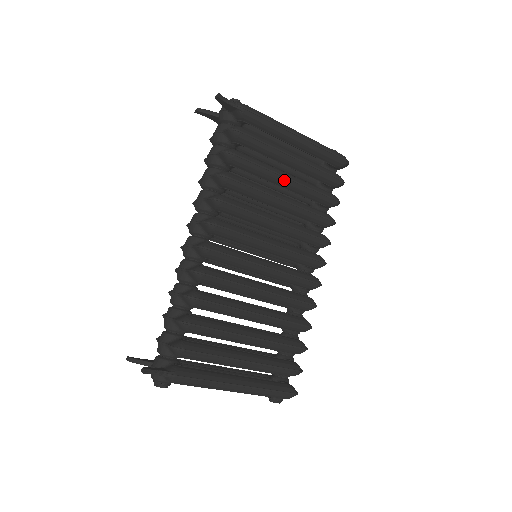
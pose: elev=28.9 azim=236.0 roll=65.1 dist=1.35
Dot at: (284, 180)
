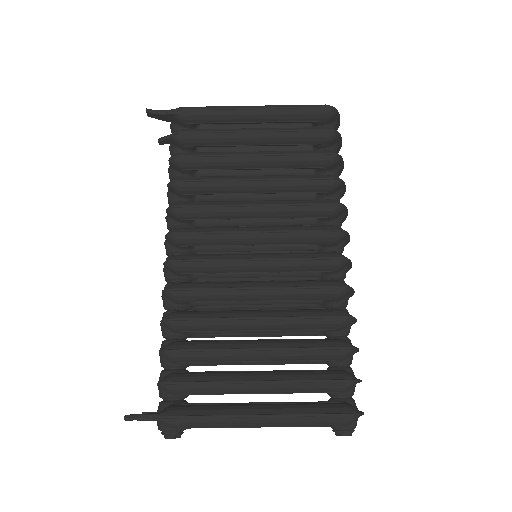
Dot at: (250, 159)
